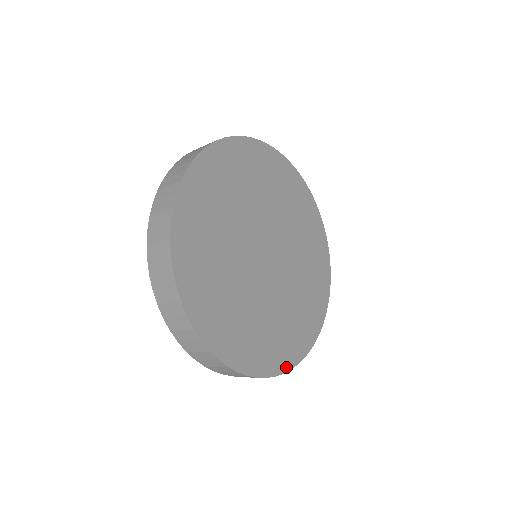
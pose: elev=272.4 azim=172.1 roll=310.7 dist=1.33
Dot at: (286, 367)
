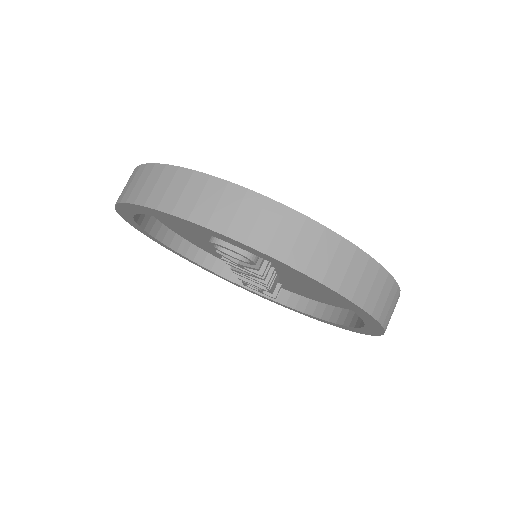
Dot at: occluded
